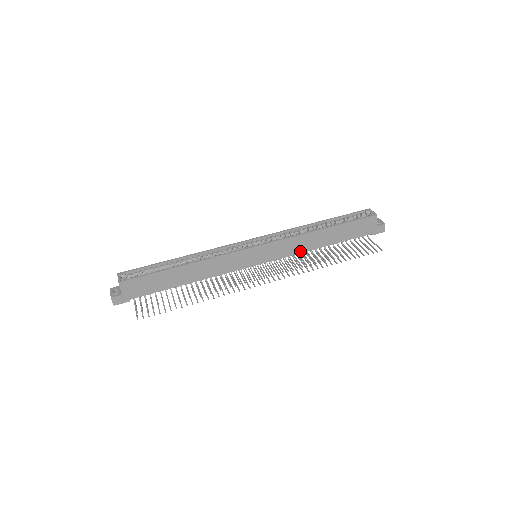
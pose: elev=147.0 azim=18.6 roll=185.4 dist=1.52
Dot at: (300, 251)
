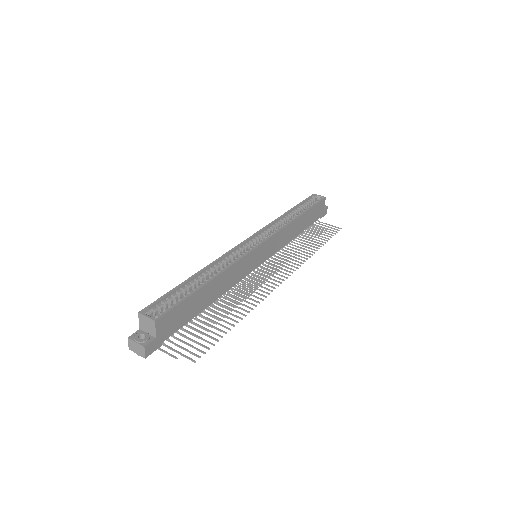
Dot at: (285, 243)
